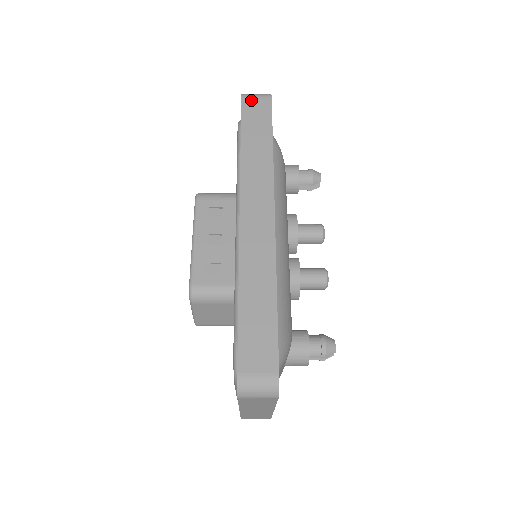
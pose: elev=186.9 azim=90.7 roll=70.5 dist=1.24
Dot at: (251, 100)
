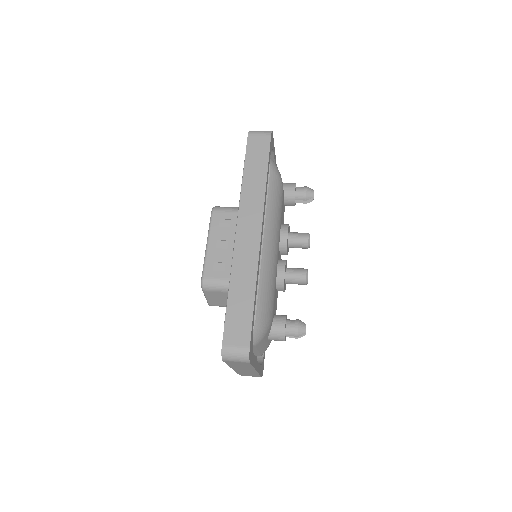
Dot at: (255, 137)
